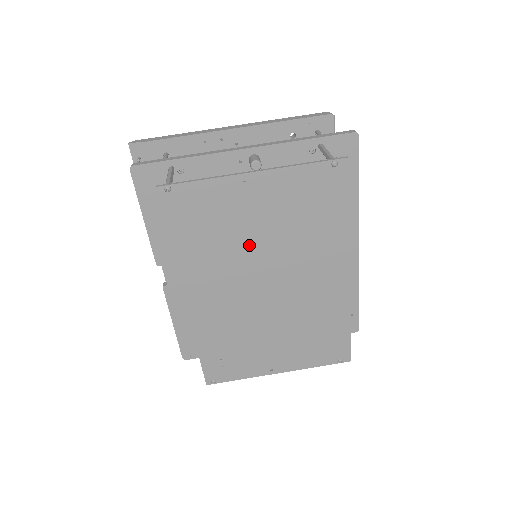
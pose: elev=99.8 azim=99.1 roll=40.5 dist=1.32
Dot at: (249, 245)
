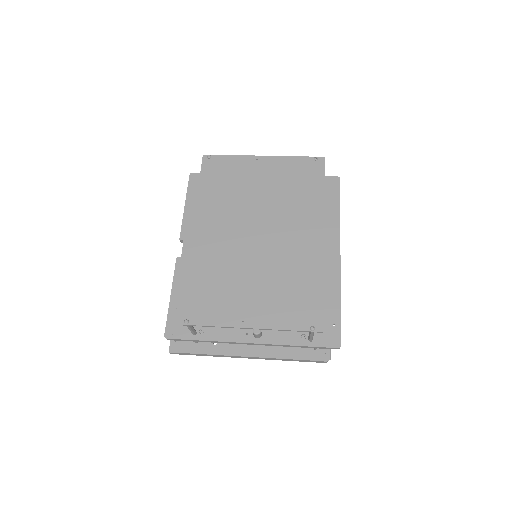
Dot at: (250, 200)
